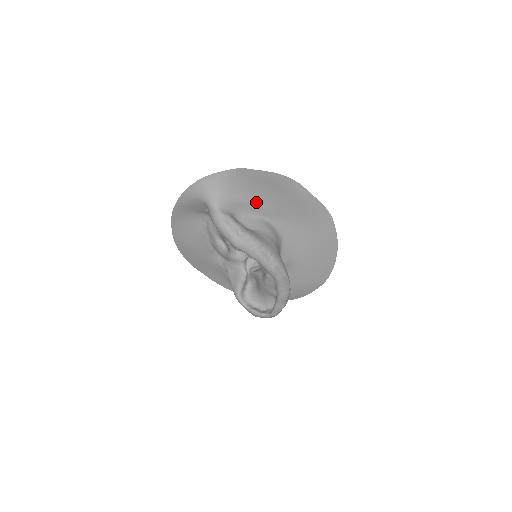
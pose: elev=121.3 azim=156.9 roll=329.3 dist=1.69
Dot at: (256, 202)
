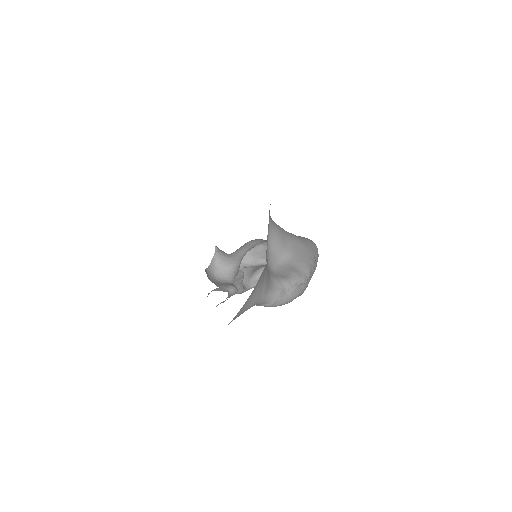
Dot at: occluded
